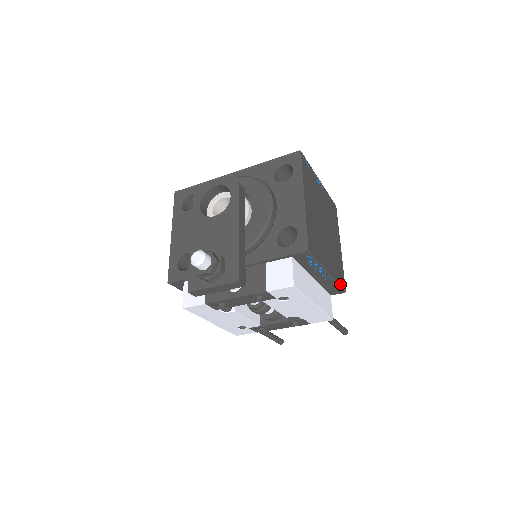
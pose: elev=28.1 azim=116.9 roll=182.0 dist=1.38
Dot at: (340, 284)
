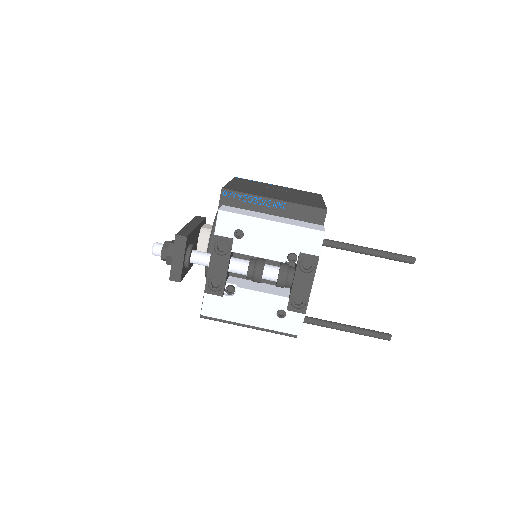
Dot at: (309, 206)
